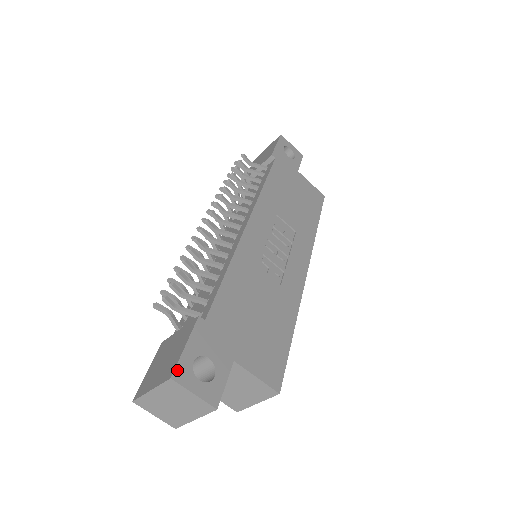
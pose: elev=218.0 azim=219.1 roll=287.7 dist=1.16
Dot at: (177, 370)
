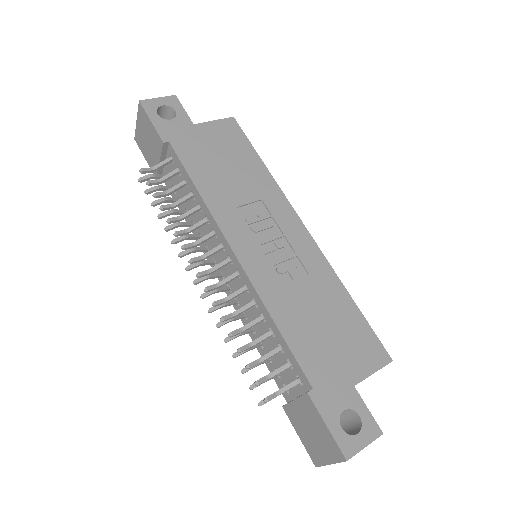
Dot at: (343, 450)
